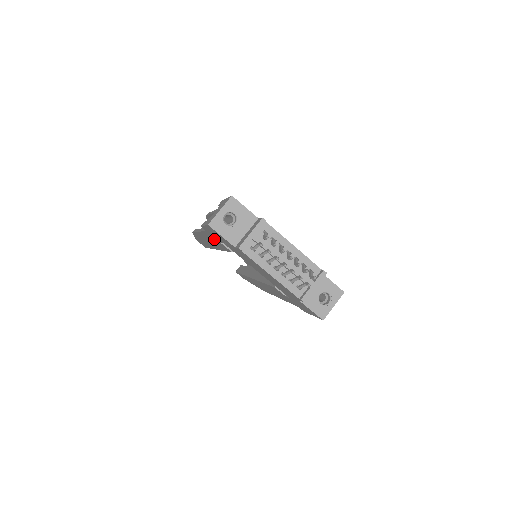
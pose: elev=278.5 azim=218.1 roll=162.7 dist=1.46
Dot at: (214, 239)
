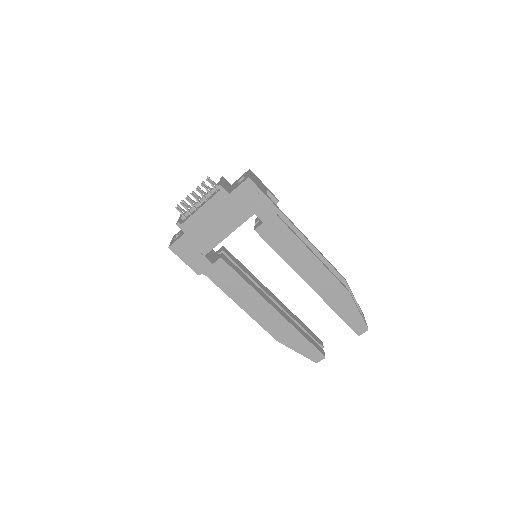
Dot at: (217, 274)
